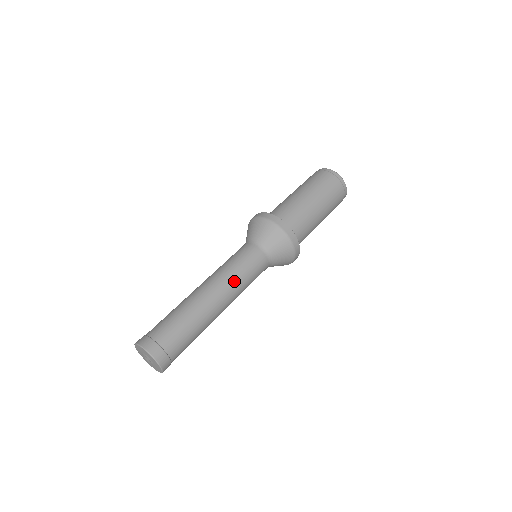
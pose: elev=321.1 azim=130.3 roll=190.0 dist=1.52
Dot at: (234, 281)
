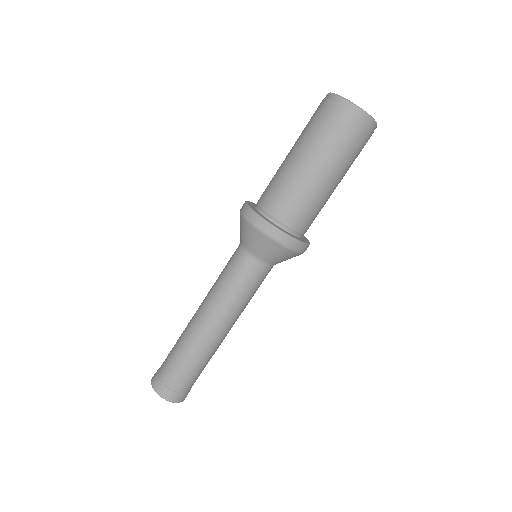
Dot at: (234, 309)
